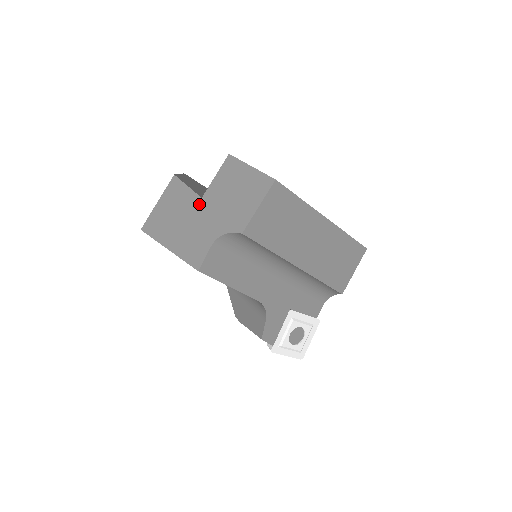
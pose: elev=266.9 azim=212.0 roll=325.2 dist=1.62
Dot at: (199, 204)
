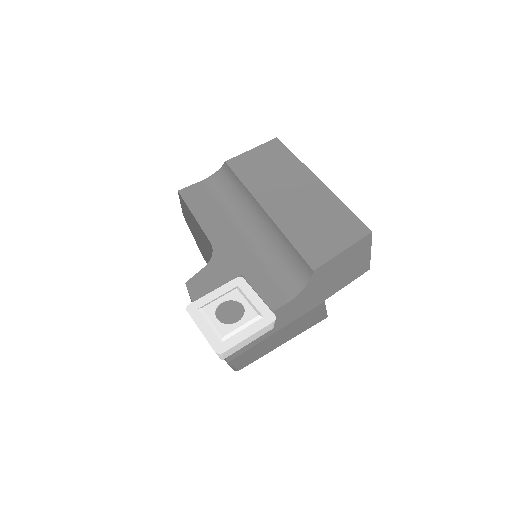
Dot at: occluded
